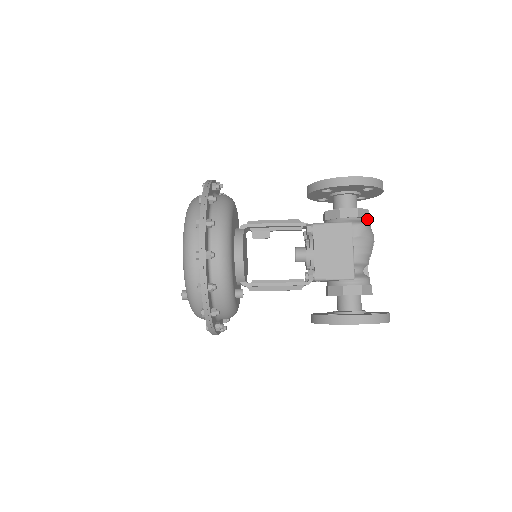
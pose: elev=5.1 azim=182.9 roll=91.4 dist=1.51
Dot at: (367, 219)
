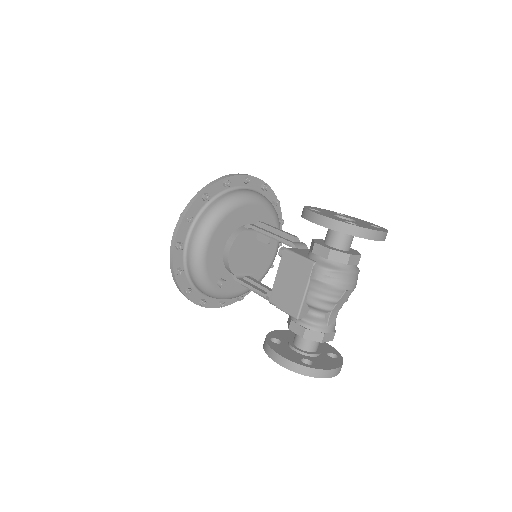
Dot at: (348, 264)
